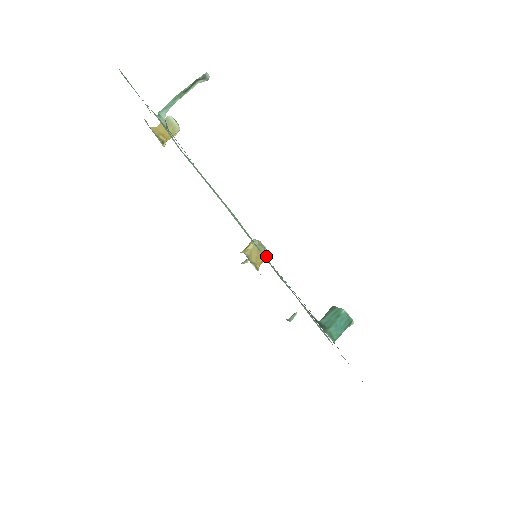
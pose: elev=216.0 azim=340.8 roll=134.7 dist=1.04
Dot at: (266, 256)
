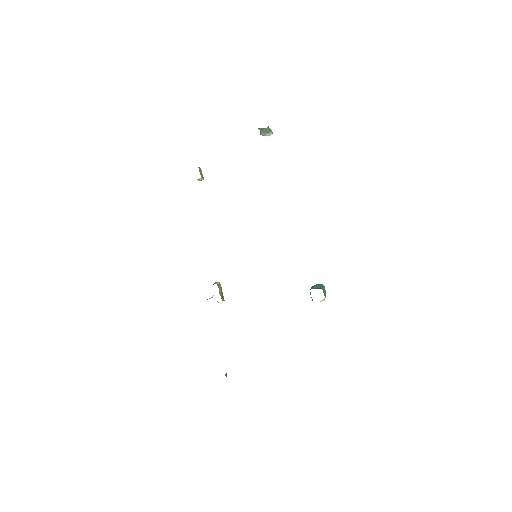
Dot at: (223, 298)
